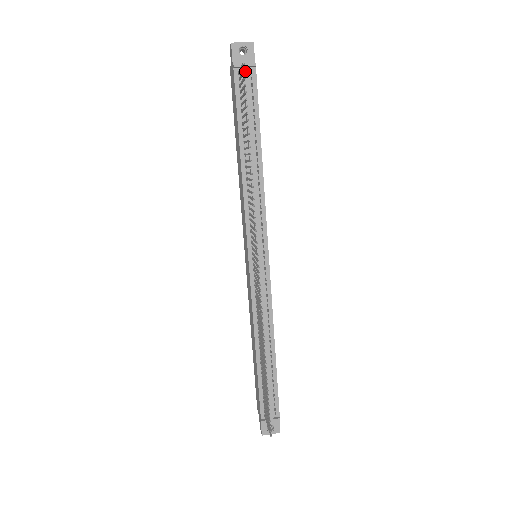
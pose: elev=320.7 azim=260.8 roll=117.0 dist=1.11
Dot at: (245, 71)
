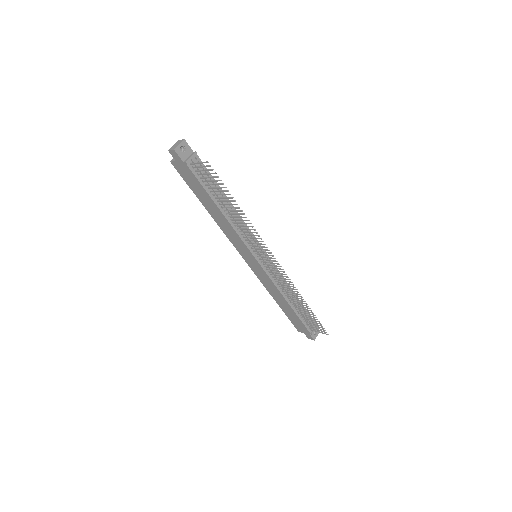
Dot at: (194, 161)
